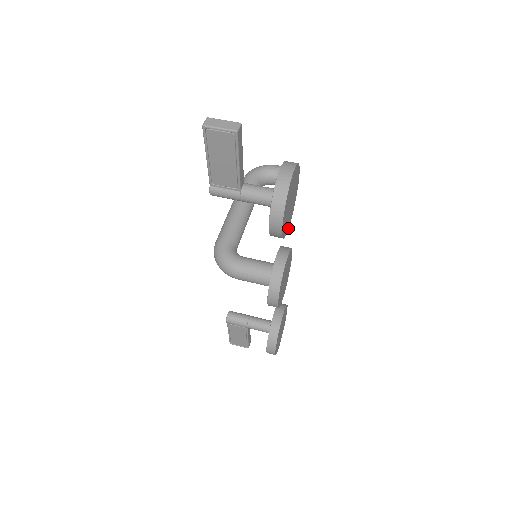
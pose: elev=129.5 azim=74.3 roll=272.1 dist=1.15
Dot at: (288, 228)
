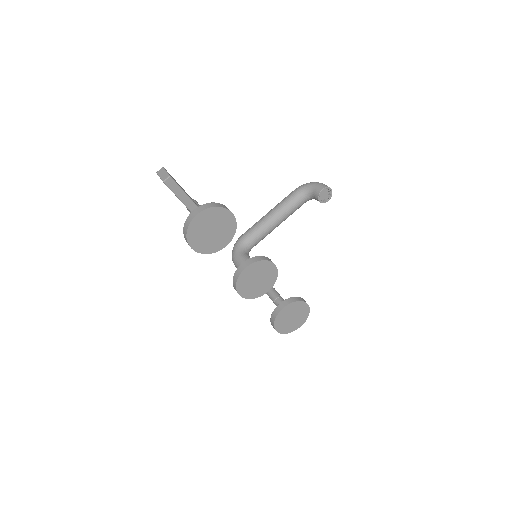
Dot at: (223, 247)
